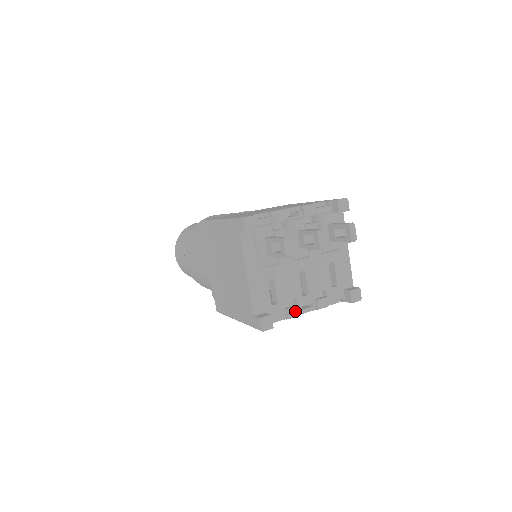
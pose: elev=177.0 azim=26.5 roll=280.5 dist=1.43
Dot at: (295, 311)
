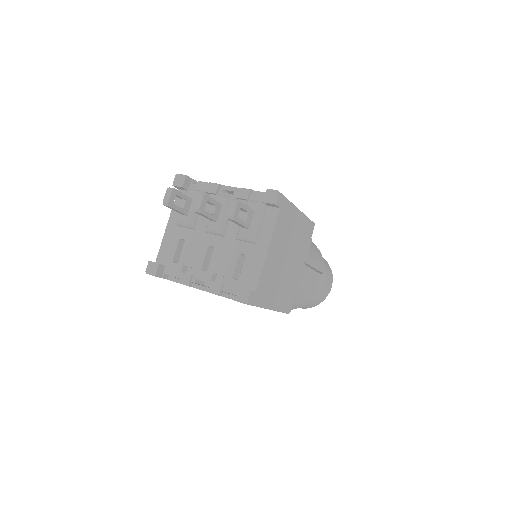
Dot at: (187, 278)
